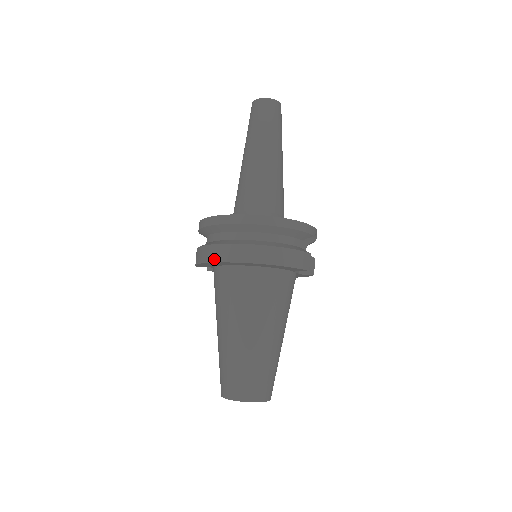
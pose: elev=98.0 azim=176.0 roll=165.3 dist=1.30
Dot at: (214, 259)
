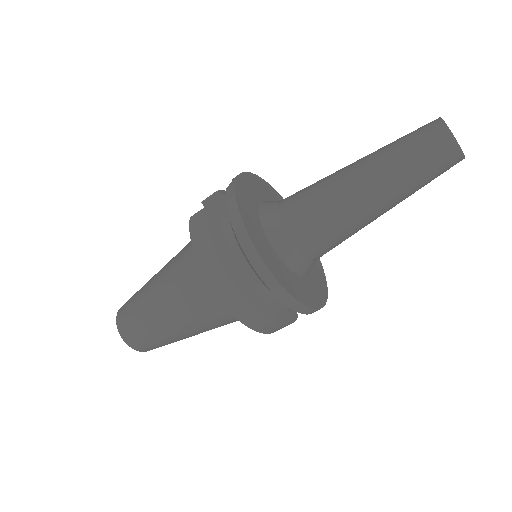
Dot at: (209, 276)
